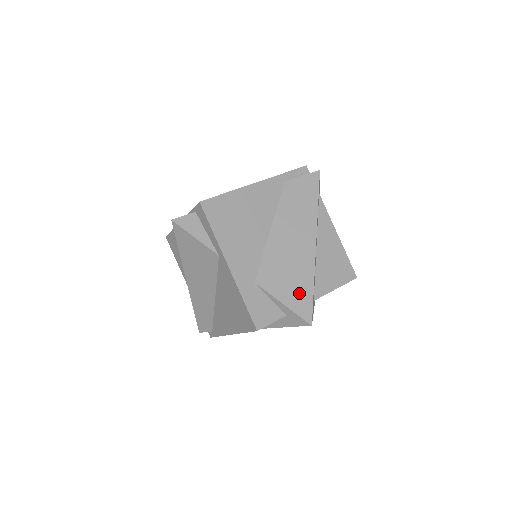
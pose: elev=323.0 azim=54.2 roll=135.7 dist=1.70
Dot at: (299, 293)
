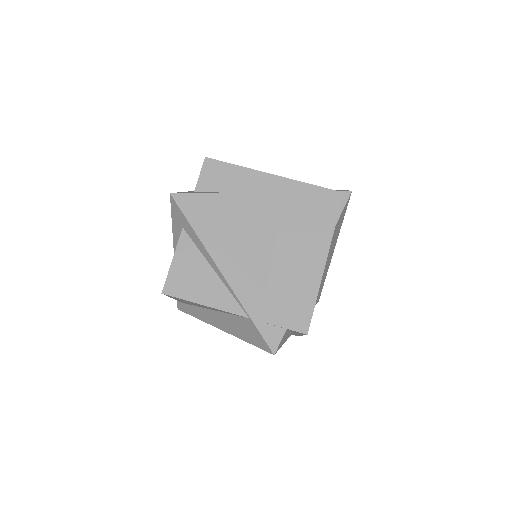
Dot at: occluded
